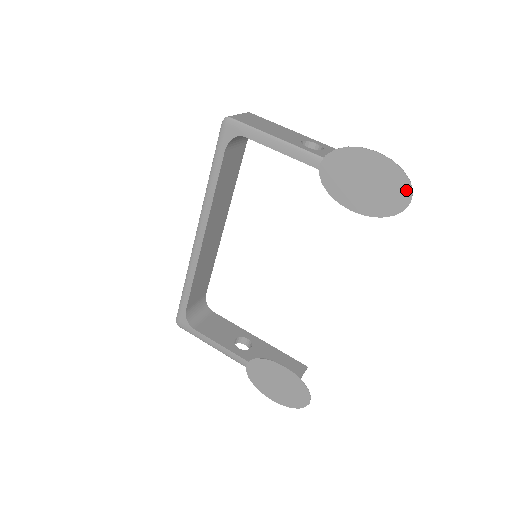
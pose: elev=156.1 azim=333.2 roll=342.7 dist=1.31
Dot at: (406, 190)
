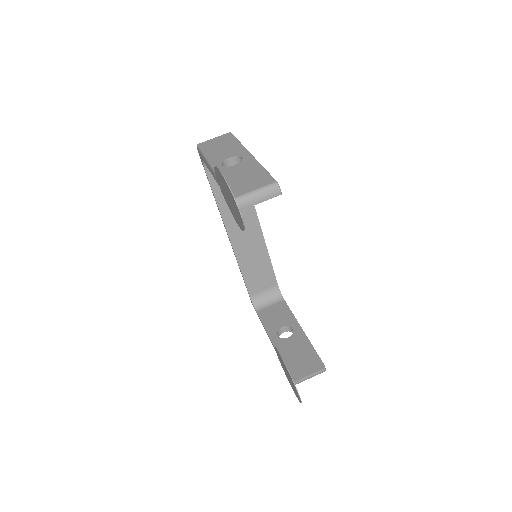
Dot at: (236, 206)
